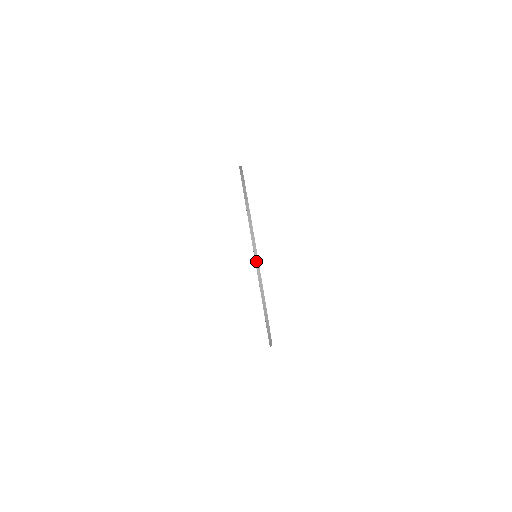
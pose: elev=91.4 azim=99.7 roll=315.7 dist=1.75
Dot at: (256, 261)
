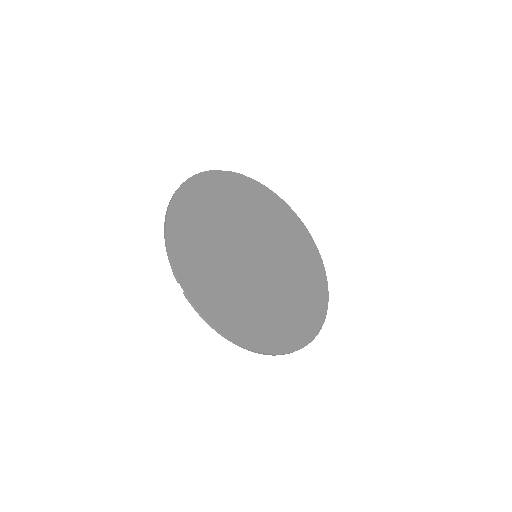
Dot at: (233, 343)
